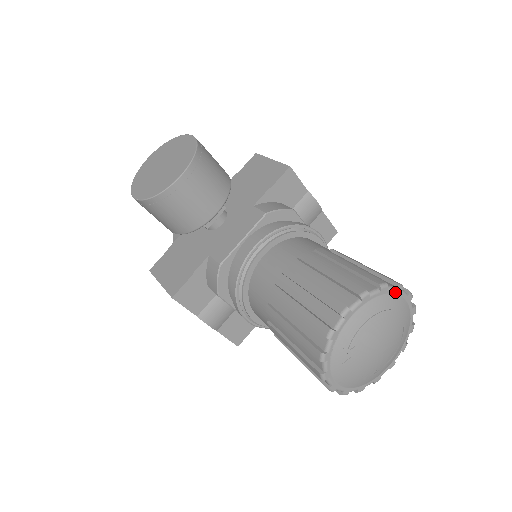
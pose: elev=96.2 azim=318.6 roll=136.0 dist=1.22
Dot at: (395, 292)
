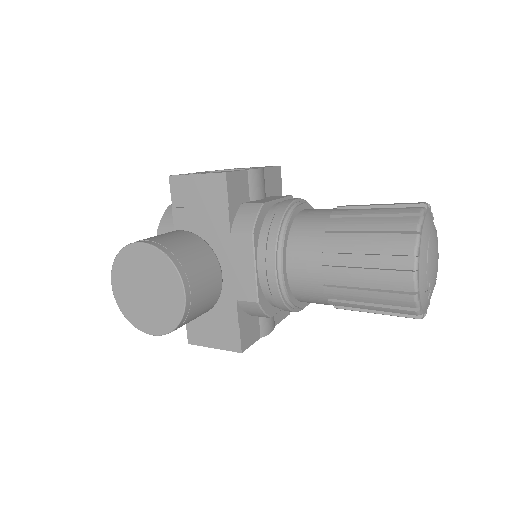
Dot at: (423, 220)
